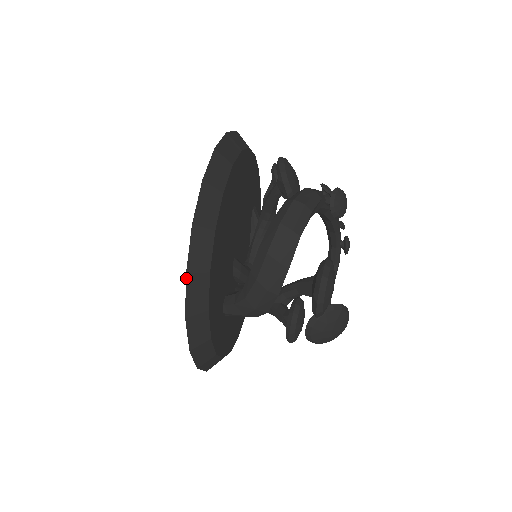
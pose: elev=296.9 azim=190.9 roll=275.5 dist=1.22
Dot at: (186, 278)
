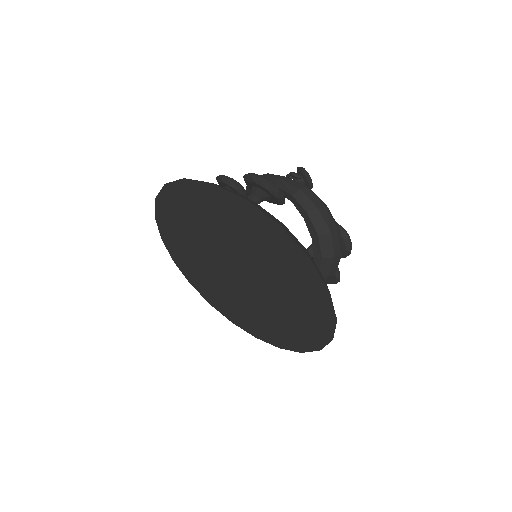
Dot at: (336, 322)
